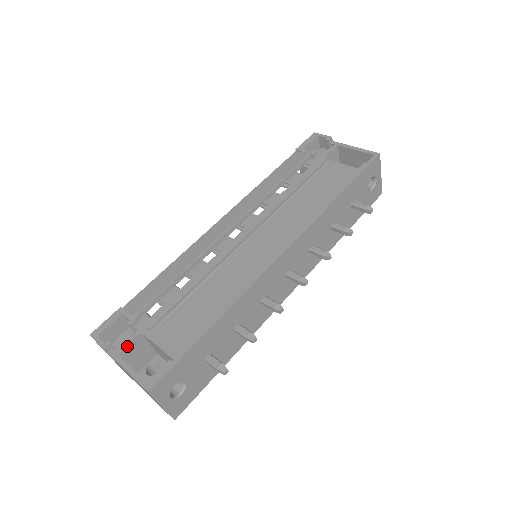
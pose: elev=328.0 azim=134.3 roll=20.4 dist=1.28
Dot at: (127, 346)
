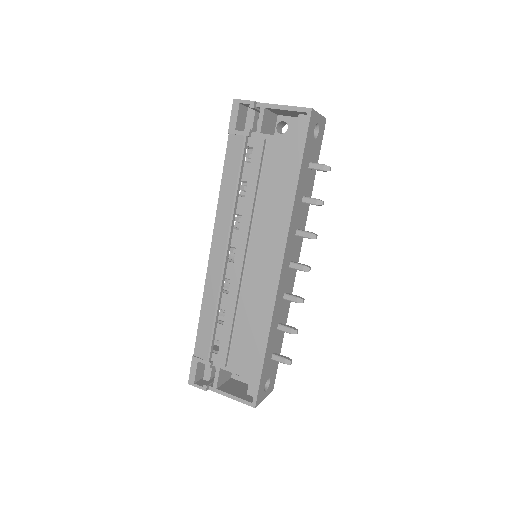
Dot at: (218, 380)
